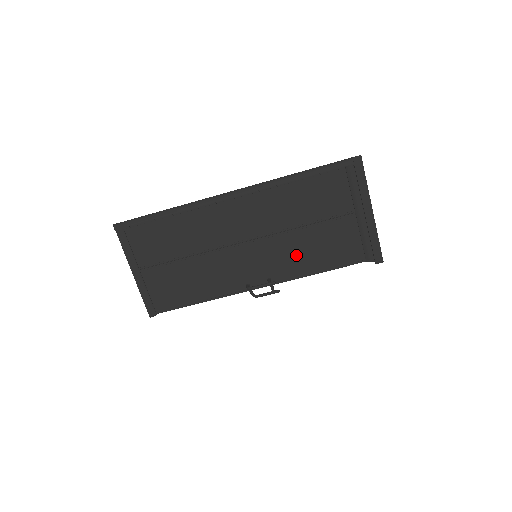
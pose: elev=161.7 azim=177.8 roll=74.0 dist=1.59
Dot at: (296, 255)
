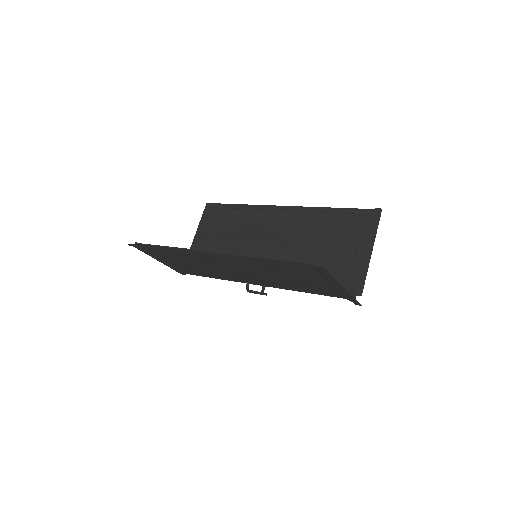
Dot at: (282, 283)
